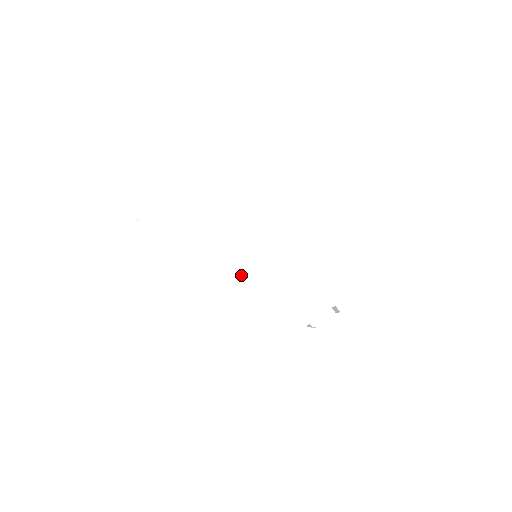
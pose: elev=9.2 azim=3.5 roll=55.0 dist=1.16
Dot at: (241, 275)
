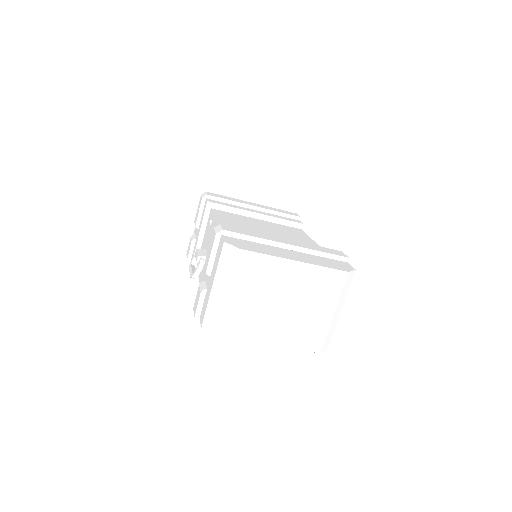
Dot at: (303, 323)
